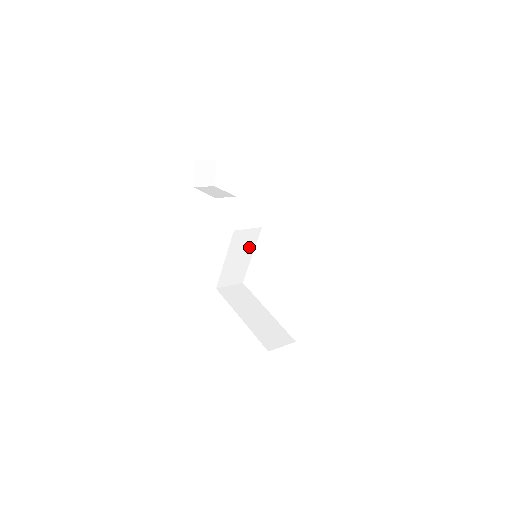
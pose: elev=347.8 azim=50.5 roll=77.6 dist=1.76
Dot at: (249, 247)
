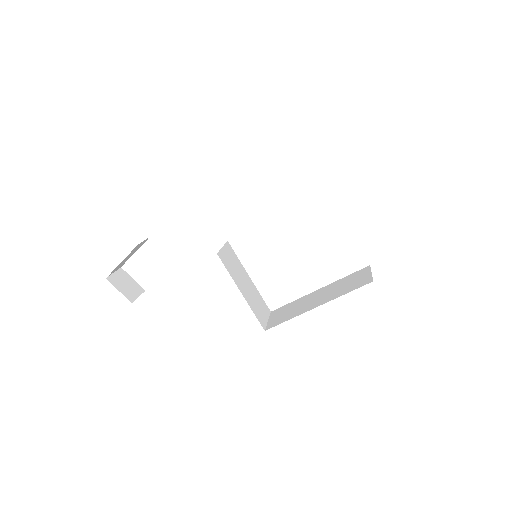
Dot at: (240, 268)
